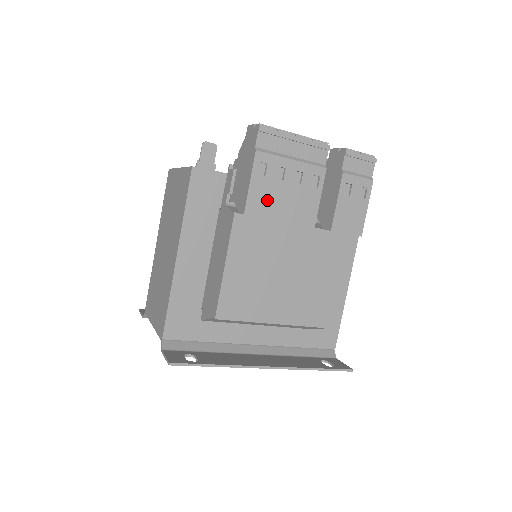
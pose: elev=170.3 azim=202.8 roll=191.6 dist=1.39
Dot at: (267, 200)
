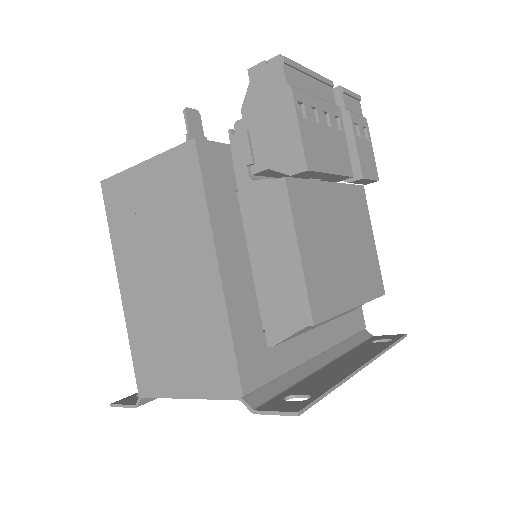
Dot at: (317, 149)
